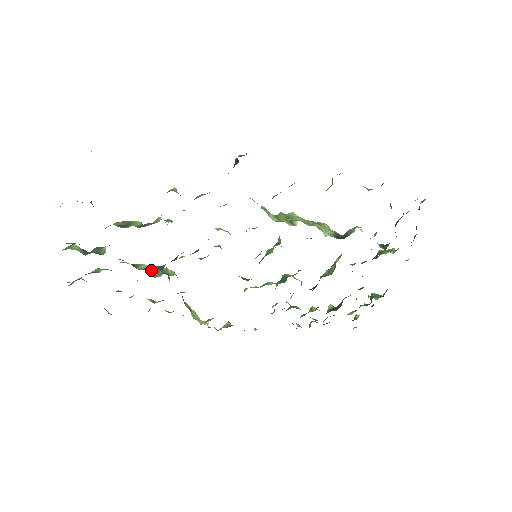
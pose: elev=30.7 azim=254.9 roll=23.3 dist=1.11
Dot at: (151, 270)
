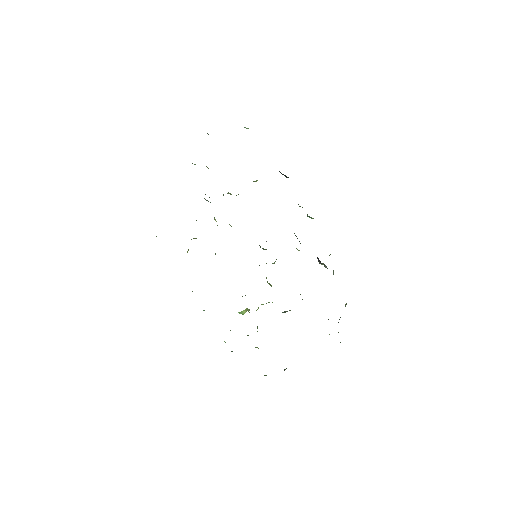
Dot at: occluded
